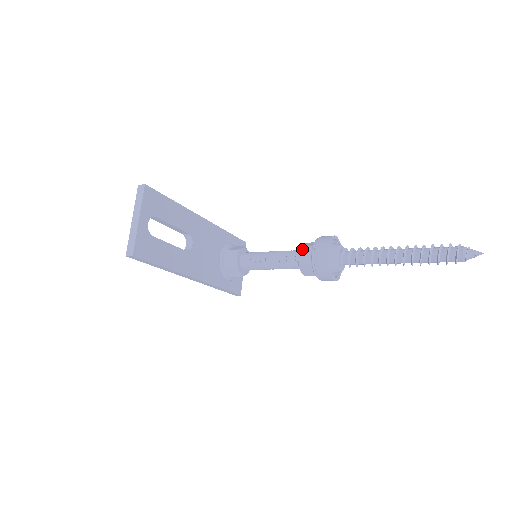
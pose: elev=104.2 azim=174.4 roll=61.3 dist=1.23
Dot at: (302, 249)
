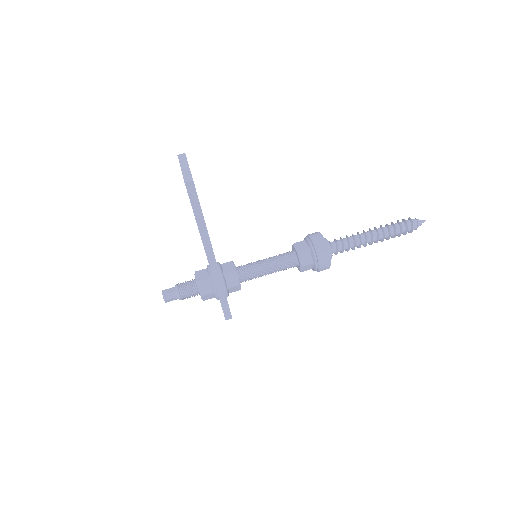
Dot at: (296, 244)
